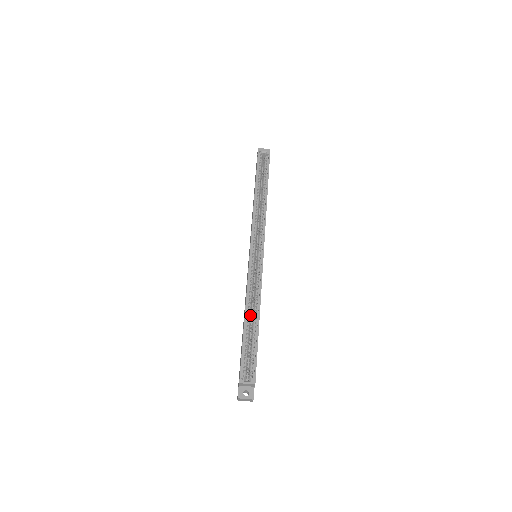
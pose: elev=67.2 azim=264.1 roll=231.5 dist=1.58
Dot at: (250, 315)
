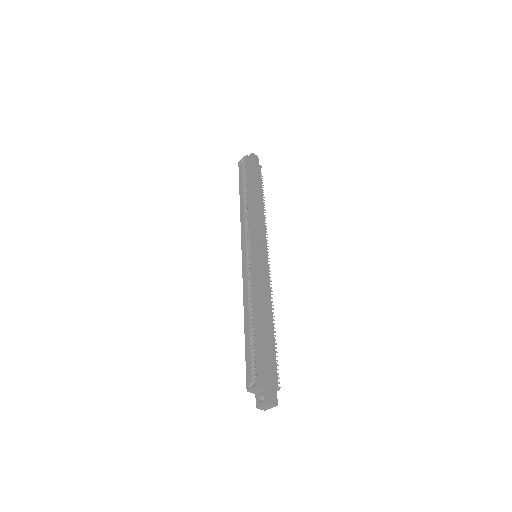
Dot at: (252, 317)
